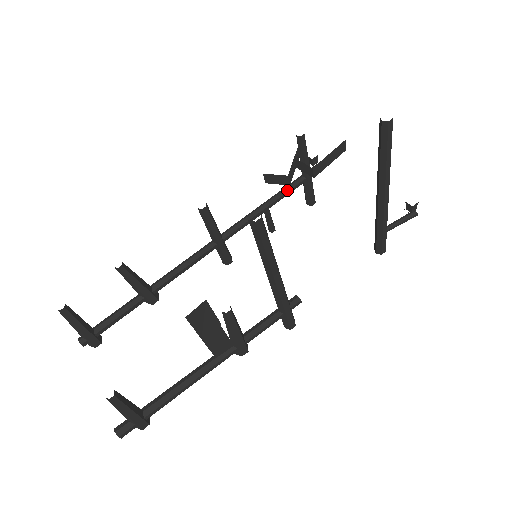
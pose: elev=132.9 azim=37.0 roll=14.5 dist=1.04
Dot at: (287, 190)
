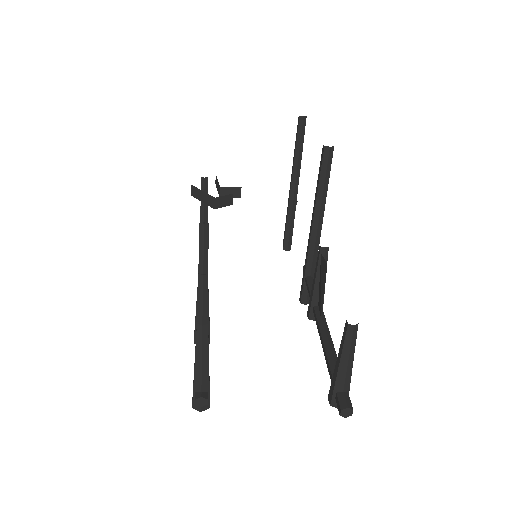
Dot at: occluded
